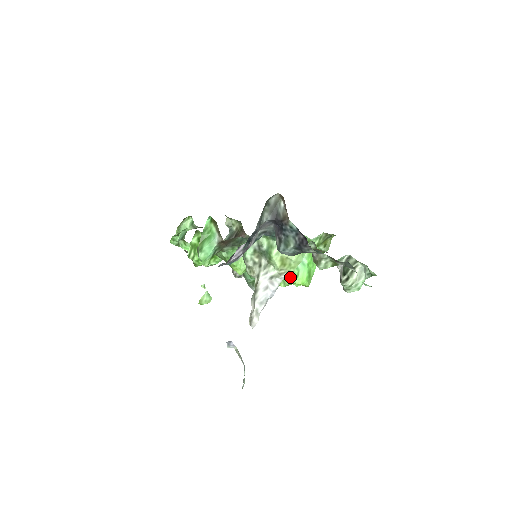
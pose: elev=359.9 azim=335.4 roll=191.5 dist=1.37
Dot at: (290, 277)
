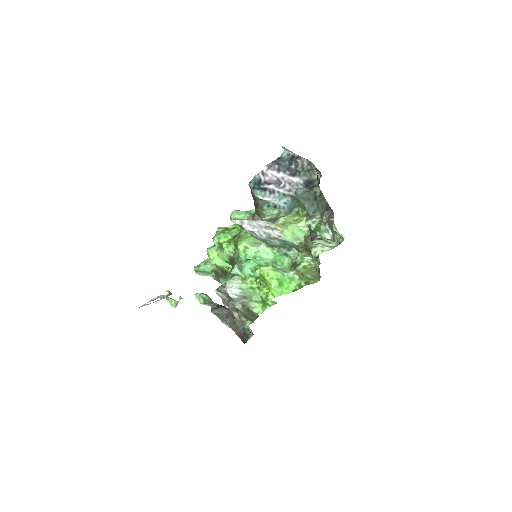
Dot at: (269, 266)
